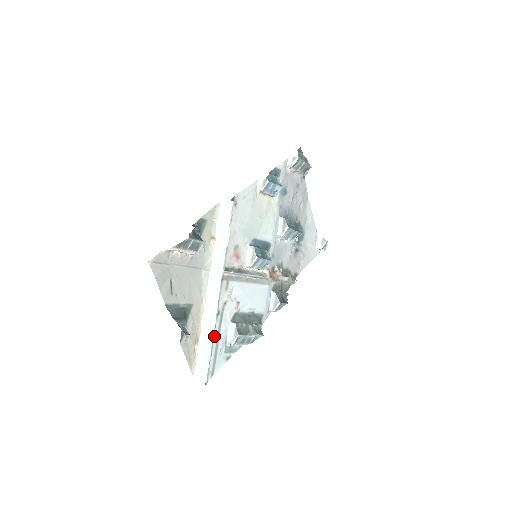
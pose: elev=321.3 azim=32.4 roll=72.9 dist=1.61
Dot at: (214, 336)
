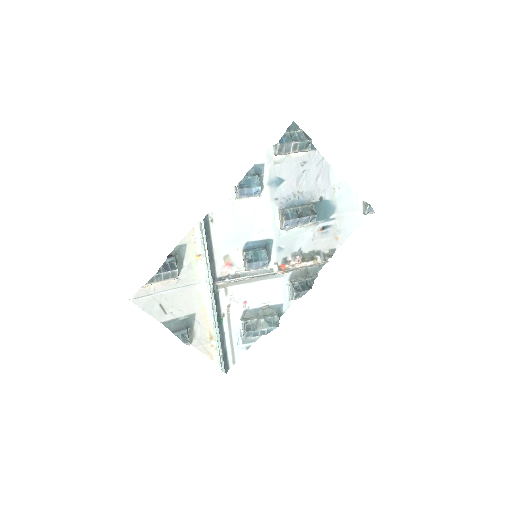
Dot at: (225, 334)
